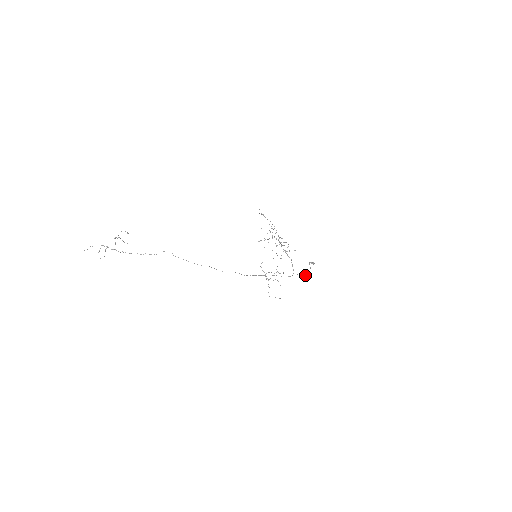
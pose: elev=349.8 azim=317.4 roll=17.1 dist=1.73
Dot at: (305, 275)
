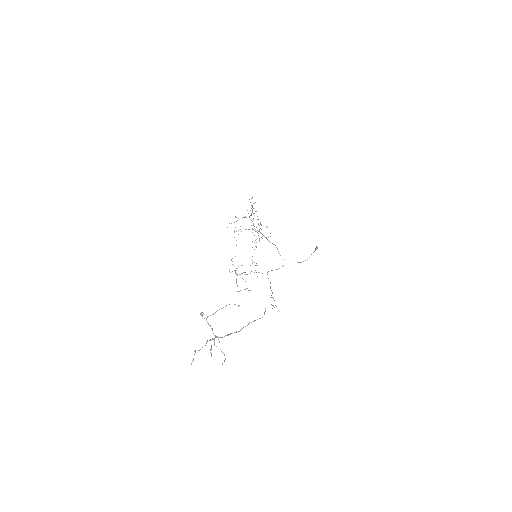
Dot at: occluded
